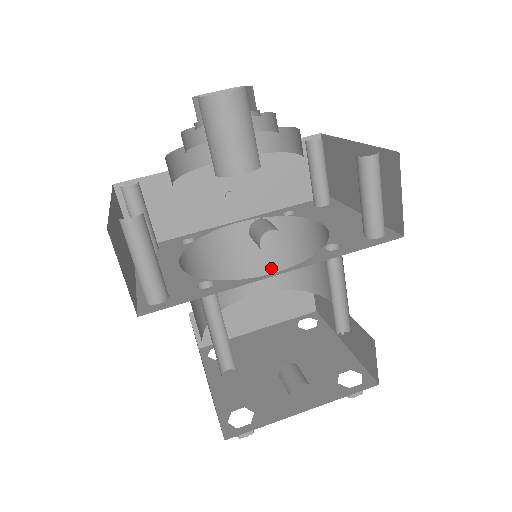
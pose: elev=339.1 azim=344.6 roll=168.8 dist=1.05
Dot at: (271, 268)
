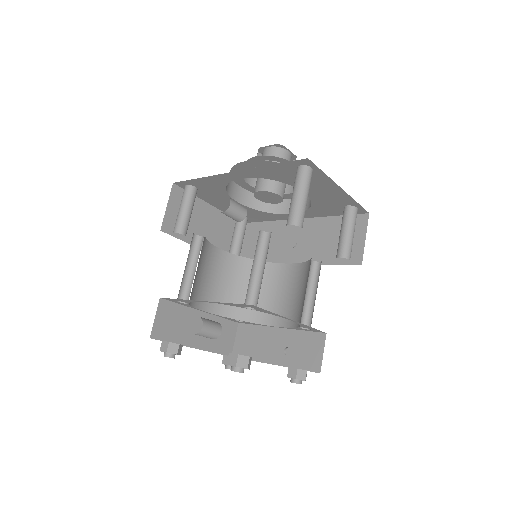
Dot at: (295, 306)
